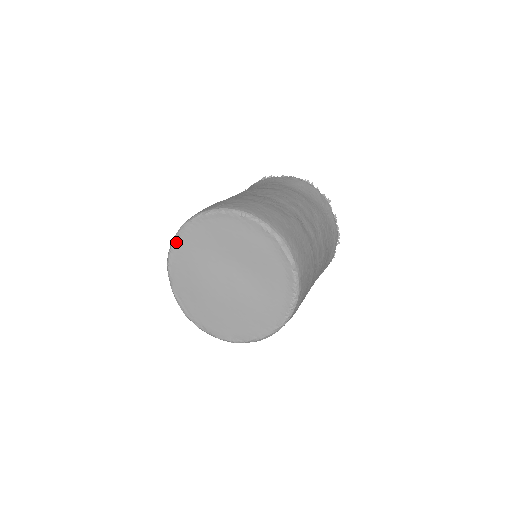
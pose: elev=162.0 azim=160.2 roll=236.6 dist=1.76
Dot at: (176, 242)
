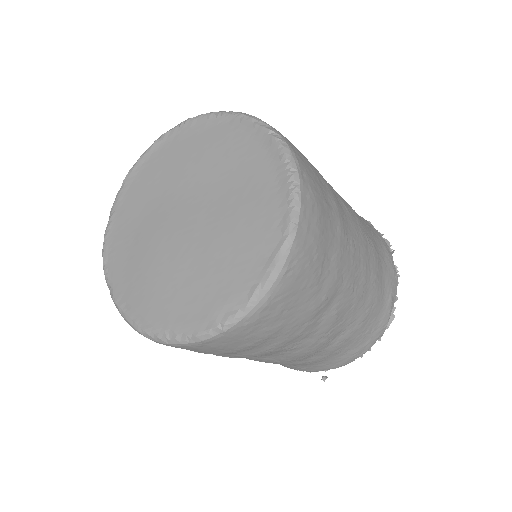
Dot at: (109, 223)
